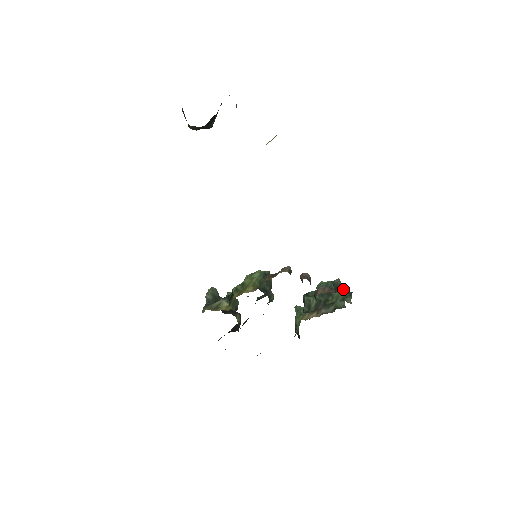
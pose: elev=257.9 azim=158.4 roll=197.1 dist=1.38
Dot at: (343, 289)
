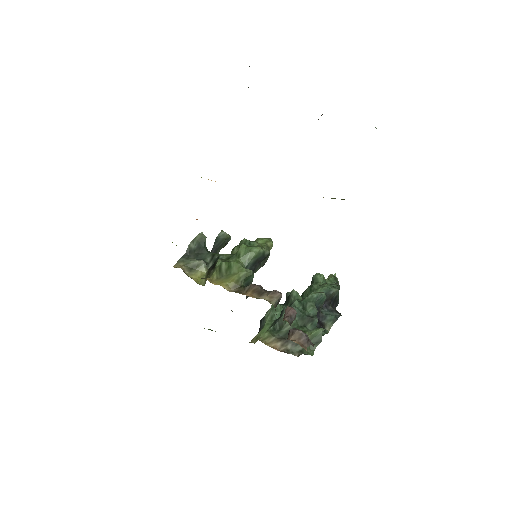
Dot at: (336, 299)
